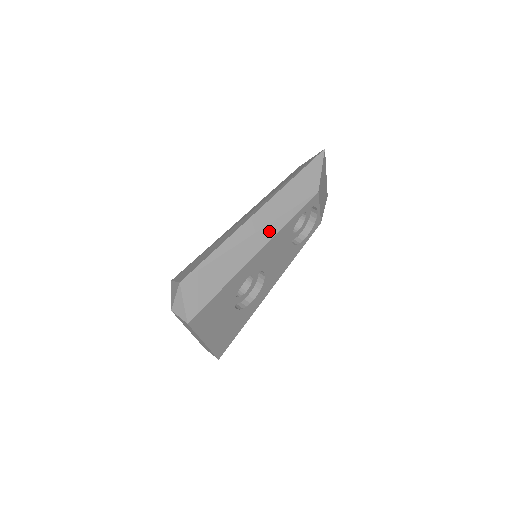
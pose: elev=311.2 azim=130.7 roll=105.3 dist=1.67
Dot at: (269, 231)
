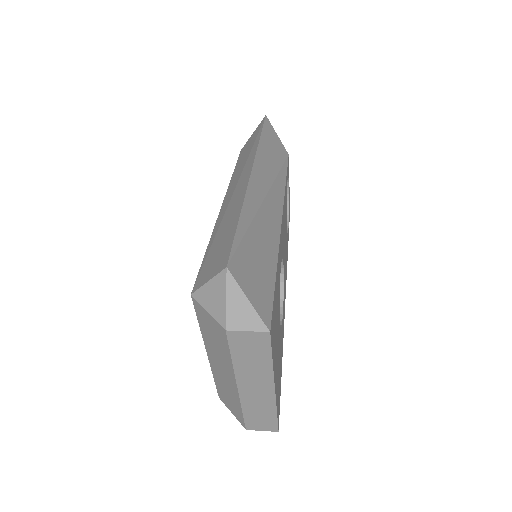
Dot at: (276, 195)
